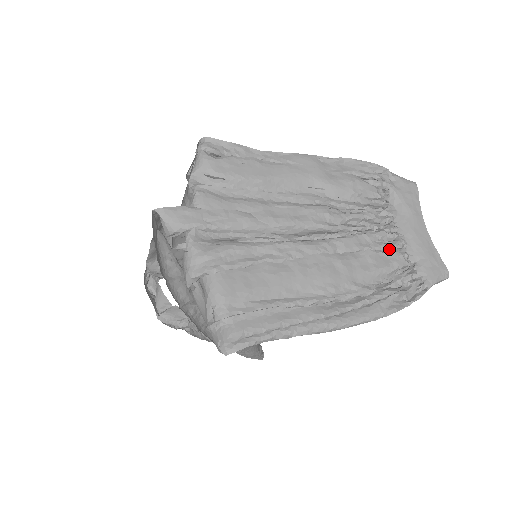
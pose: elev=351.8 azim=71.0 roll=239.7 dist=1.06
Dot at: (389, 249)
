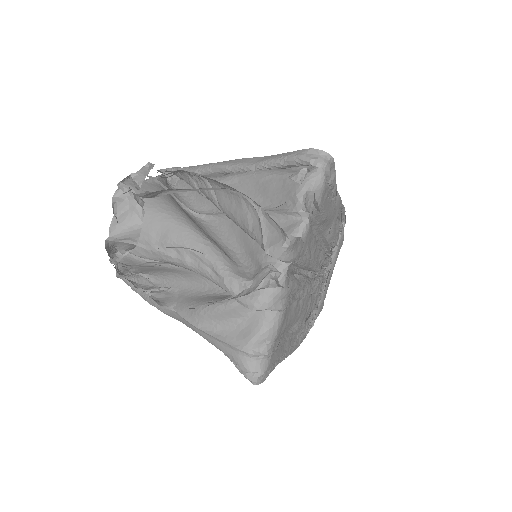
Dot at: occluded
